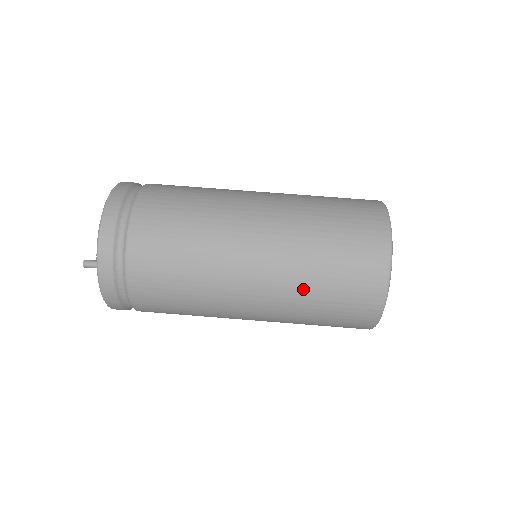
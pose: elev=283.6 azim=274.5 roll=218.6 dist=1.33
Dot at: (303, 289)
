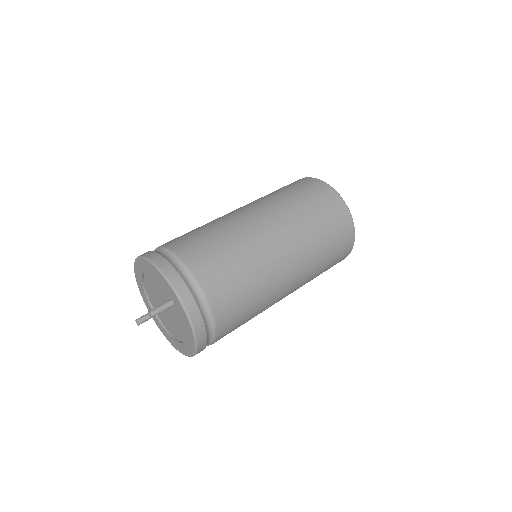
Dot at: (299, 216)
